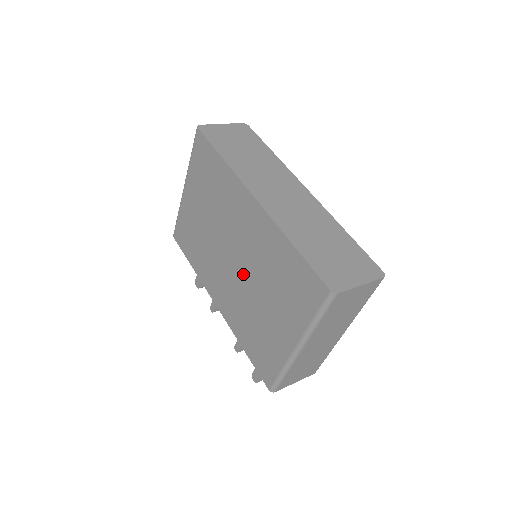
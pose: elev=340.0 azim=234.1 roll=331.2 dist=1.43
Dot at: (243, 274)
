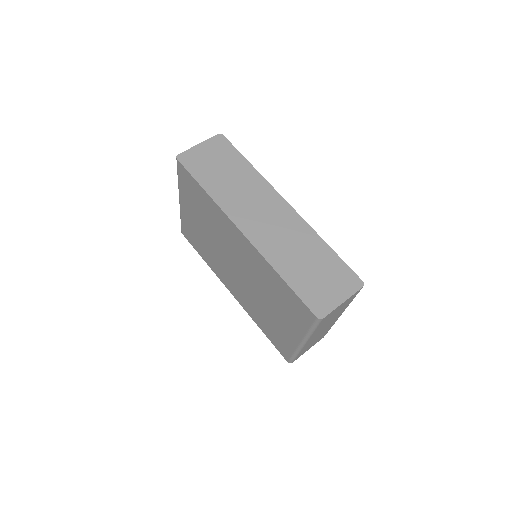
Dot at: (247, 282)
